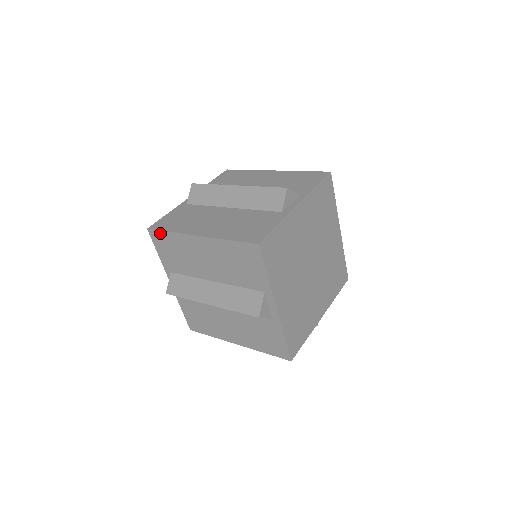
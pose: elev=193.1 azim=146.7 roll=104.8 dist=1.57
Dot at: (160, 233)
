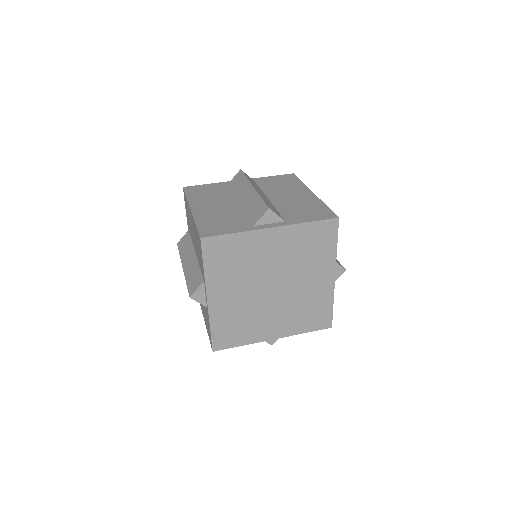
Dot at: occluded
